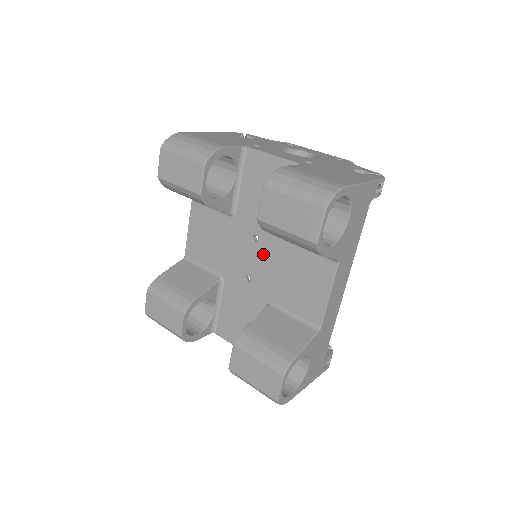
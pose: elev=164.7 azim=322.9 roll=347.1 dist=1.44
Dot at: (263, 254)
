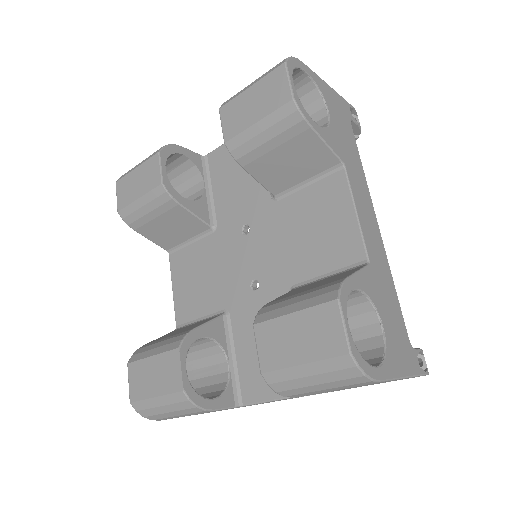
Dot at: (260, 238)
